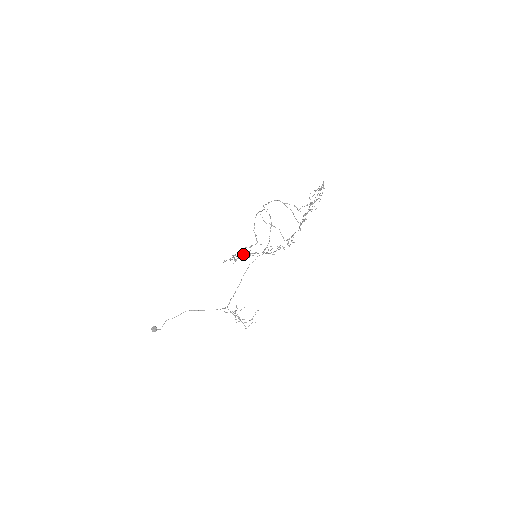
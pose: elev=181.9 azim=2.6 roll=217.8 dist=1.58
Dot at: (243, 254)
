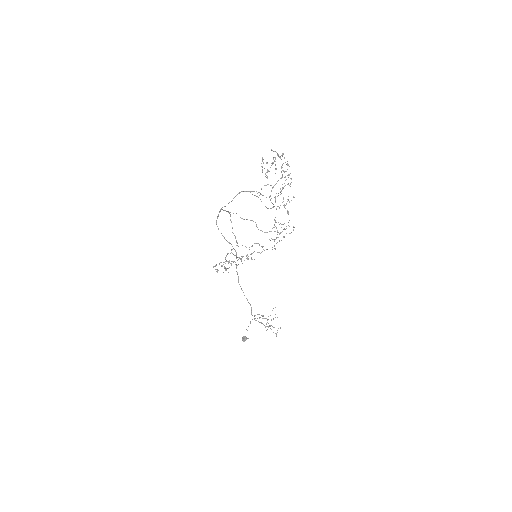
Dot at: (228, 261)
